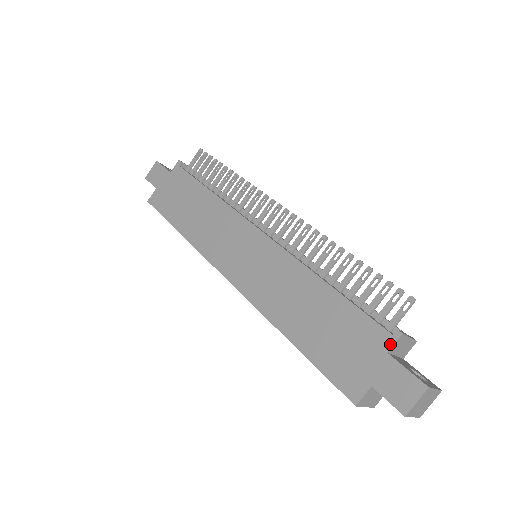
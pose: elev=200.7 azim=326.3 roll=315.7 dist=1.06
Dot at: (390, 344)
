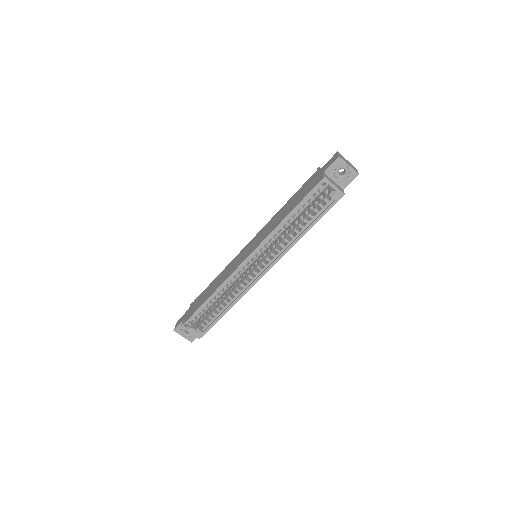
Dot at: (318, 170)
